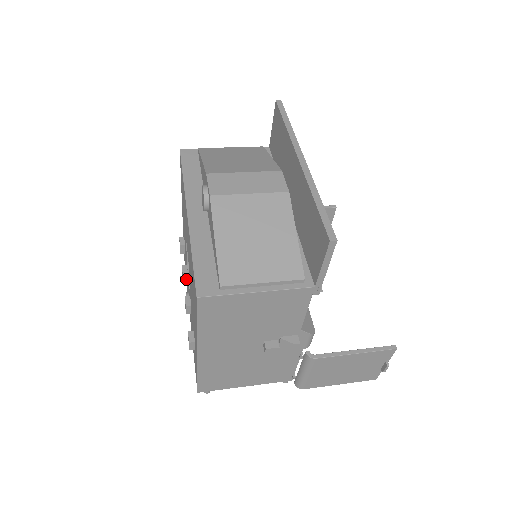
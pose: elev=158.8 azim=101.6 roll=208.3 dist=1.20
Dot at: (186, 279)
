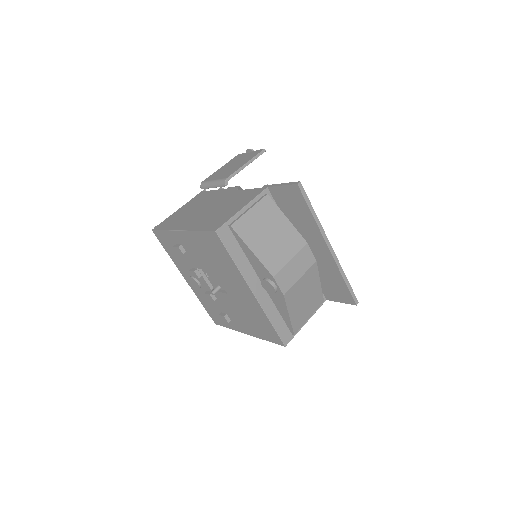
Dot at: occluded
